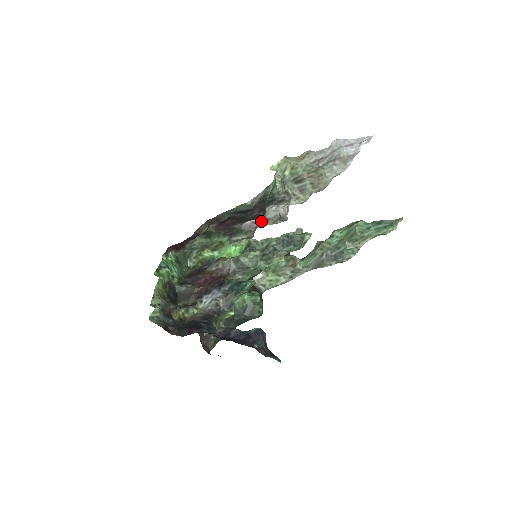
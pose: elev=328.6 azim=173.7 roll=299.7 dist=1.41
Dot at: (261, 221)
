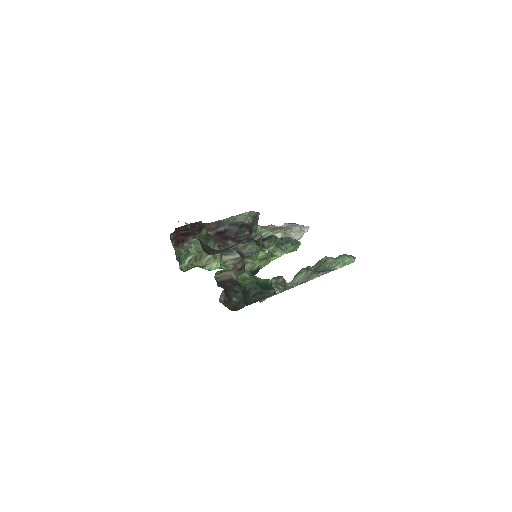
Dot at: occluded
